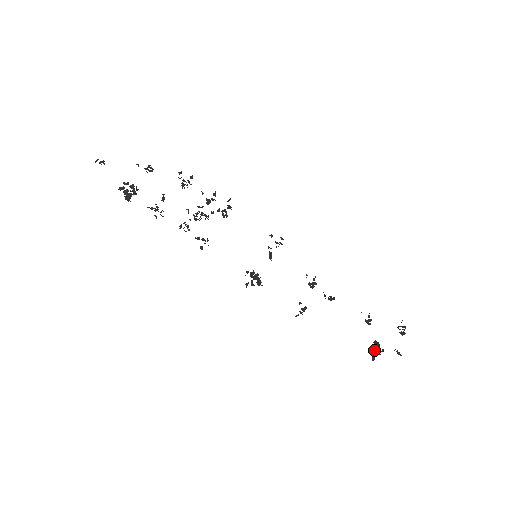
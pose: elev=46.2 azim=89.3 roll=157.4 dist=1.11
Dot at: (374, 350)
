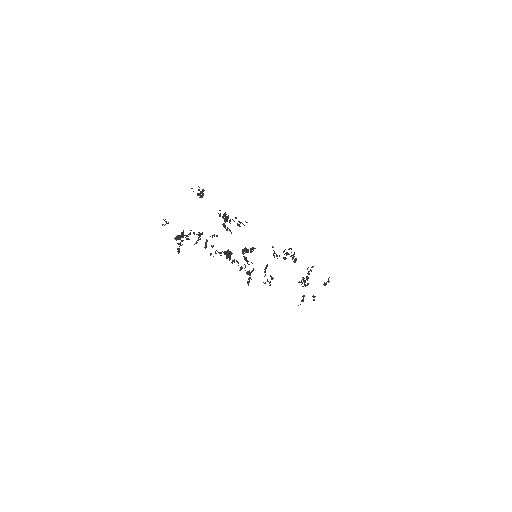
Dot at: occluded
